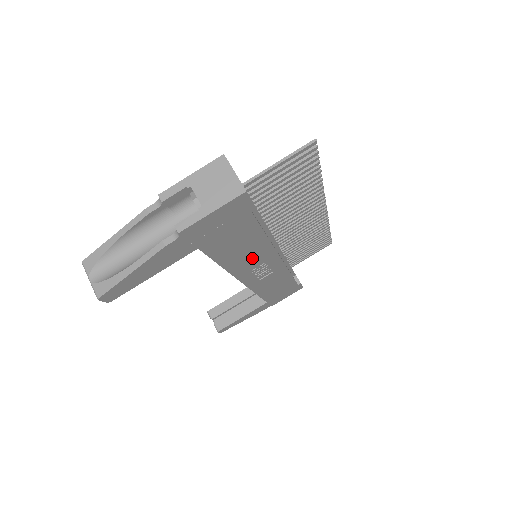
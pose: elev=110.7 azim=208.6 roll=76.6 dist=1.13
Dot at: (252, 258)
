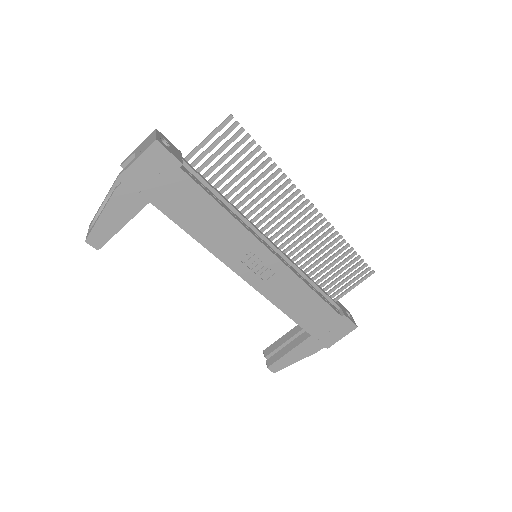
Dot at: (226, 237)
